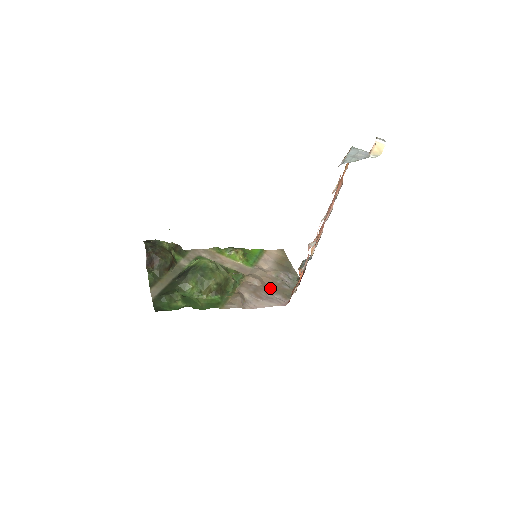
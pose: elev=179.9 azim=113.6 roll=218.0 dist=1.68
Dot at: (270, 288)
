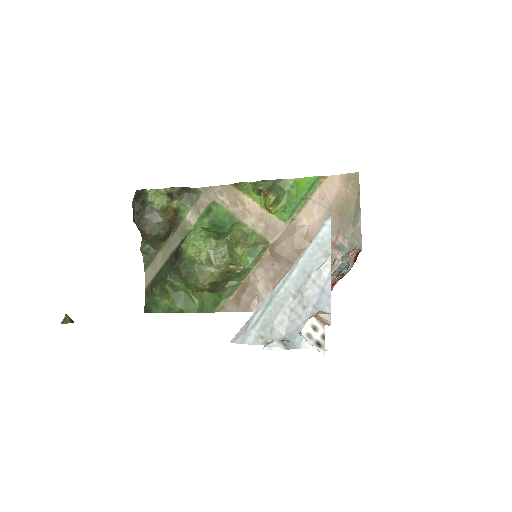
Dot at: occluded
